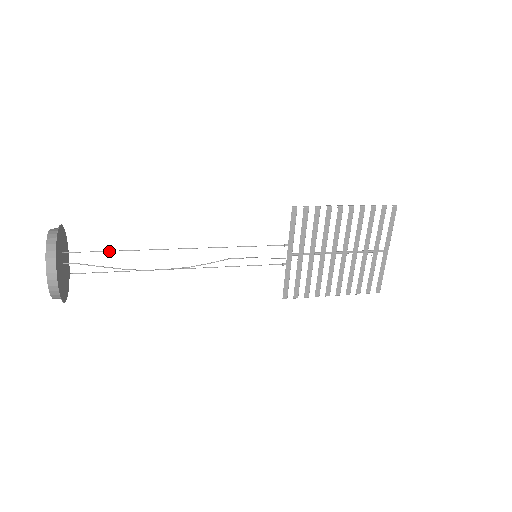
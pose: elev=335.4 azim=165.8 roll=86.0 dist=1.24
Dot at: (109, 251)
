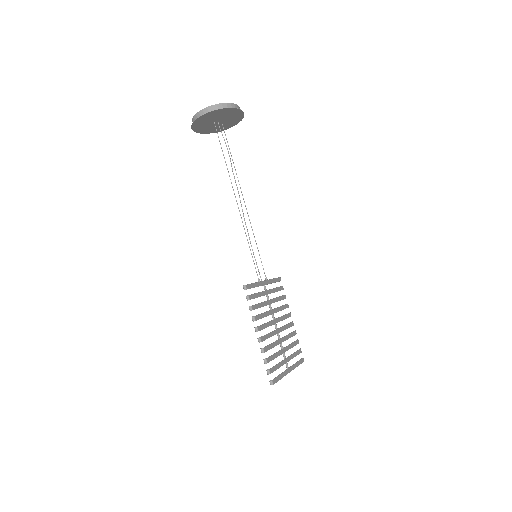
Dot at: (230, 152)
